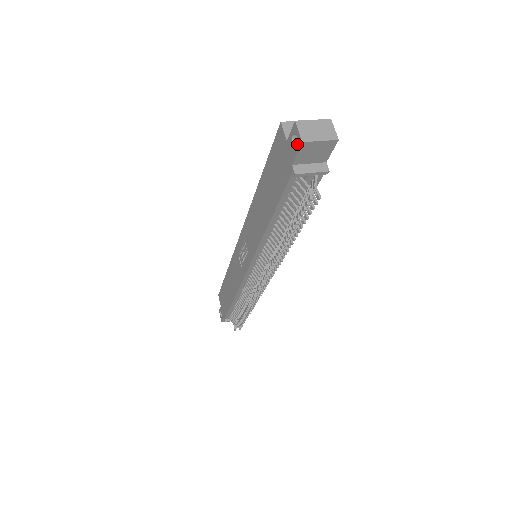
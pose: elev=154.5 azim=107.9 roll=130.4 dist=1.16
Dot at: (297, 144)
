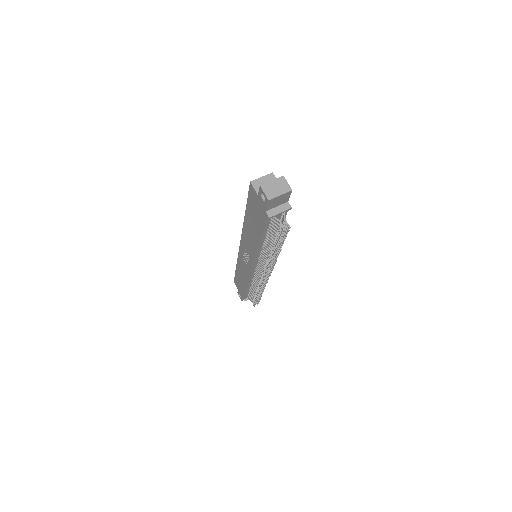
Dot at: (265, 200)
